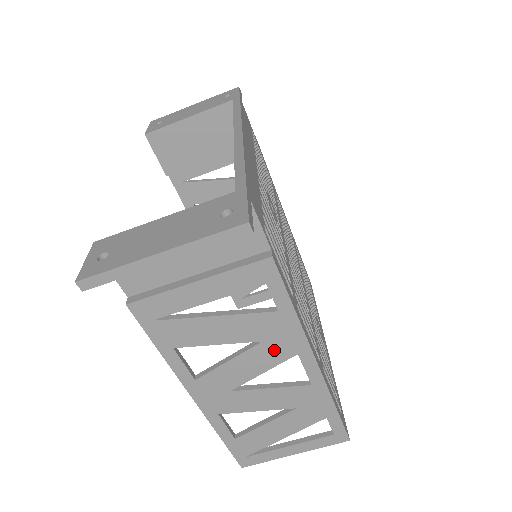
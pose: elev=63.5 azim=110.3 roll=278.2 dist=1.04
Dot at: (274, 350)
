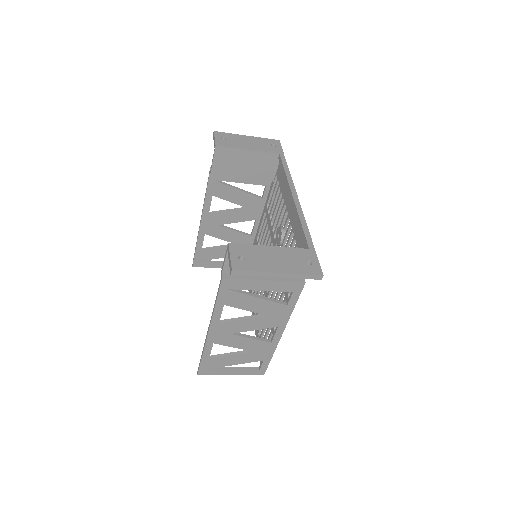
Dot at: (269, 321)
